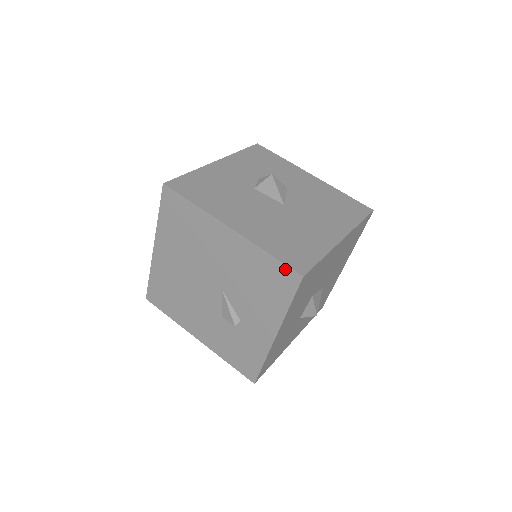
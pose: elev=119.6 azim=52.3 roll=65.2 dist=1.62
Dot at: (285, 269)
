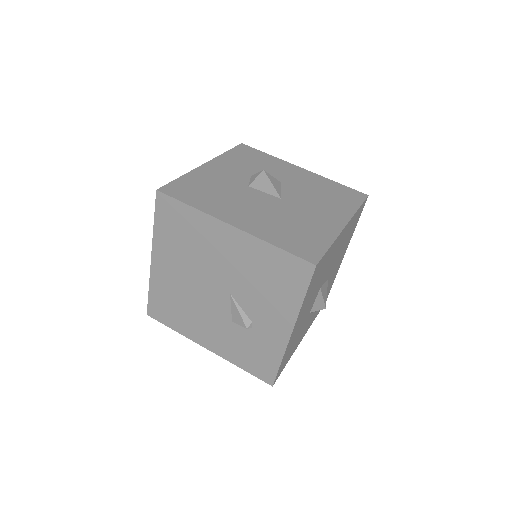
Dot at: (296, 261)
